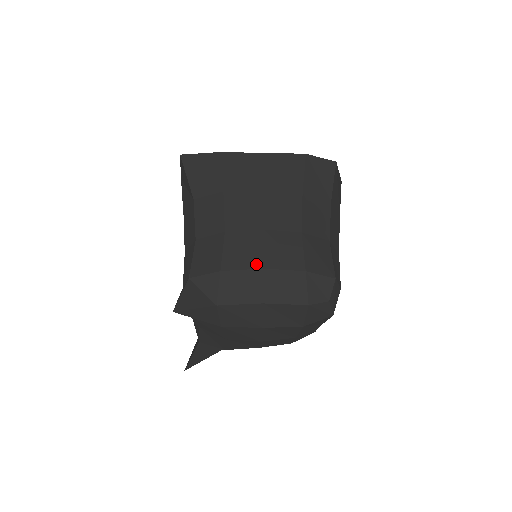
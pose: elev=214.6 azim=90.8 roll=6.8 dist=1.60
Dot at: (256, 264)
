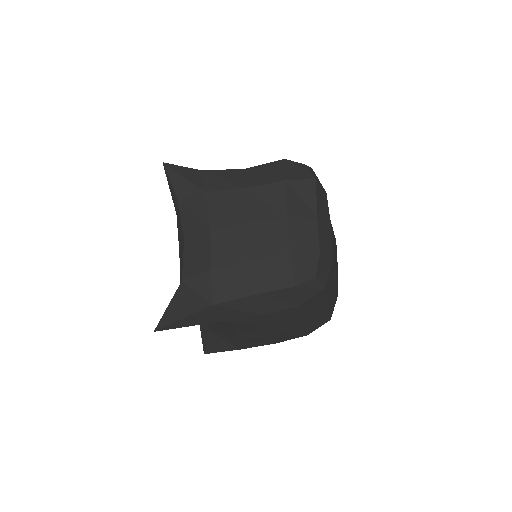
Dot at: occluded
